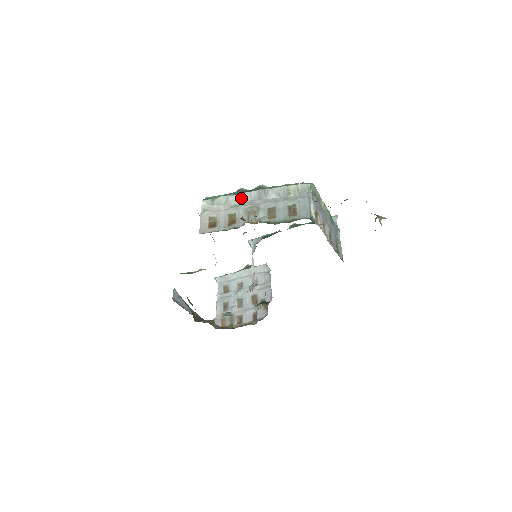
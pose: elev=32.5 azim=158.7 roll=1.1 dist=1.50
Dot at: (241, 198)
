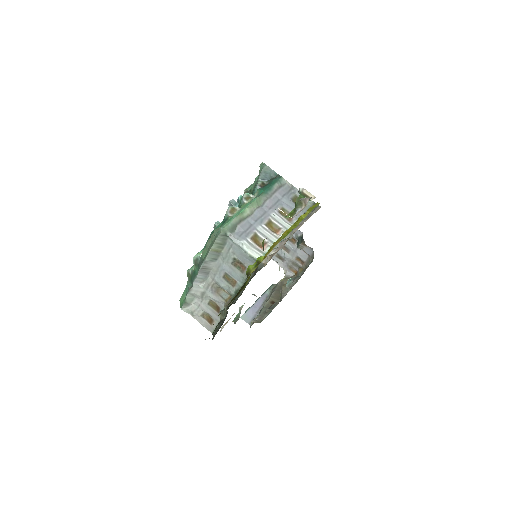
Dot at: (198, 287)
